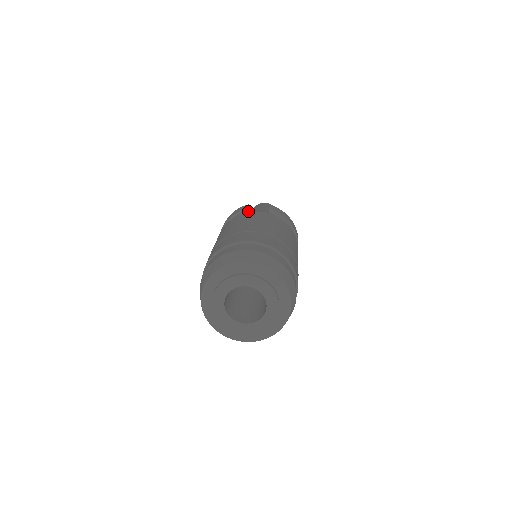
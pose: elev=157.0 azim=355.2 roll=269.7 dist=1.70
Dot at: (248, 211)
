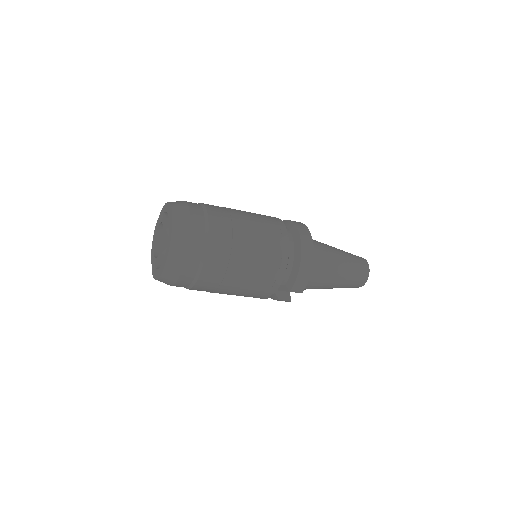
Dot at: occluded
